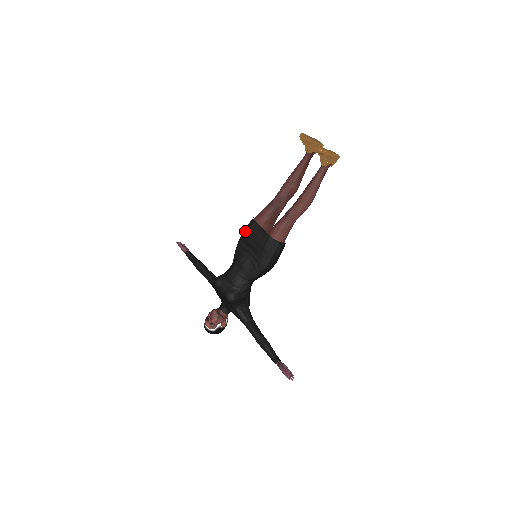
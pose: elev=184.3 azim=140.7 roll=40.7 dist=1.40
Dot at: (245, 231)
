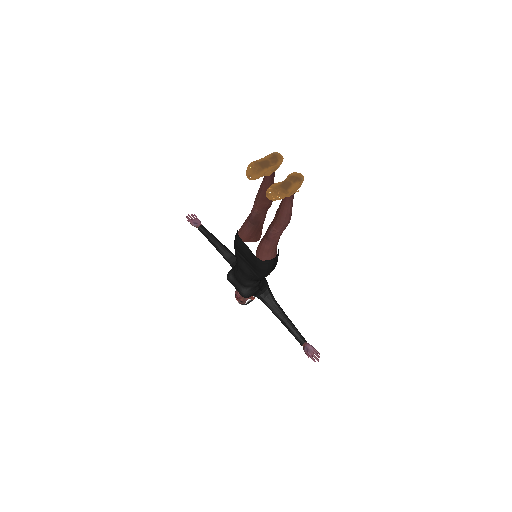
Dot at: (235, 242)
